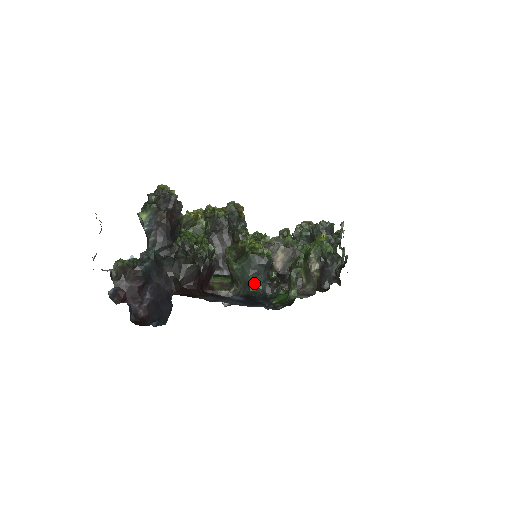
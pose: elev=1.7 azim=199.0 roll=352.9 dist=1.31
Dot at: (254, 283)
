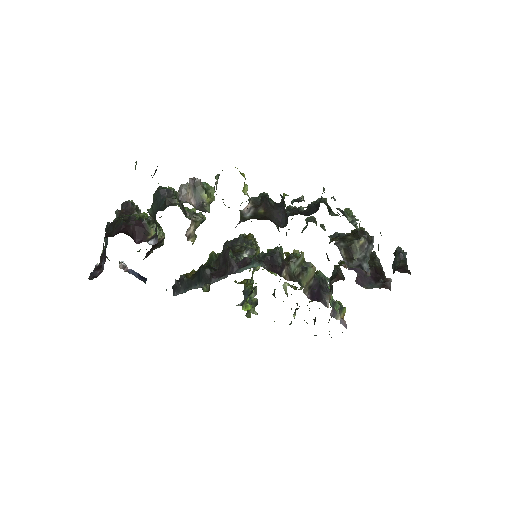
Dot at: (157, 210)
